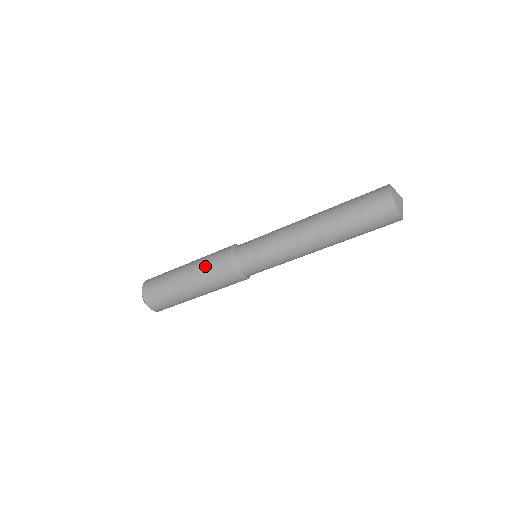
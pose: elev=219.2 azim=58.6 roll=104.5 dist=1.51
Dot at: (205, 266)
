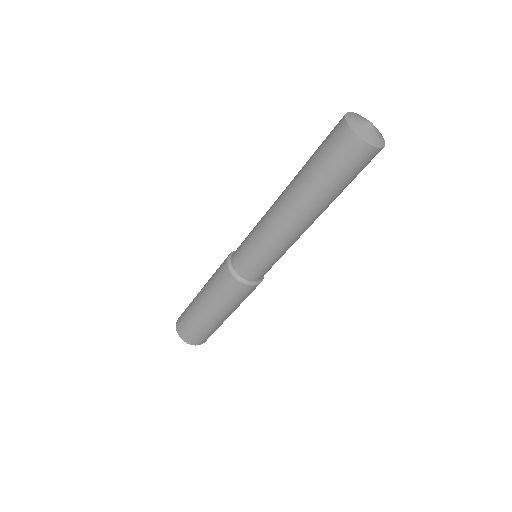
Dot at: (219, 297)
